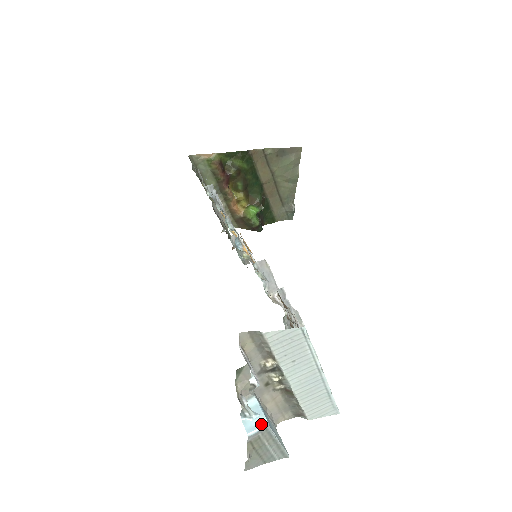
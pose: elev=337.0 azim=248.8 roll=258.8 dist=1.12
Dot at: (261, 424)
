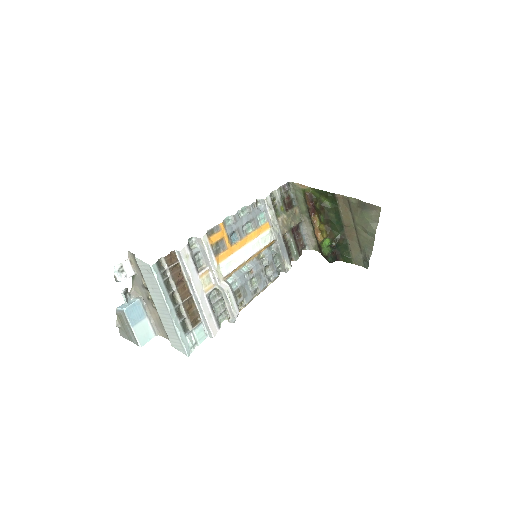
Dot at: (123, 308)
